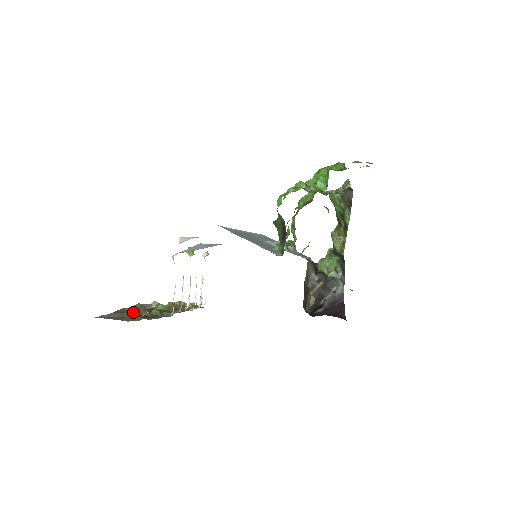
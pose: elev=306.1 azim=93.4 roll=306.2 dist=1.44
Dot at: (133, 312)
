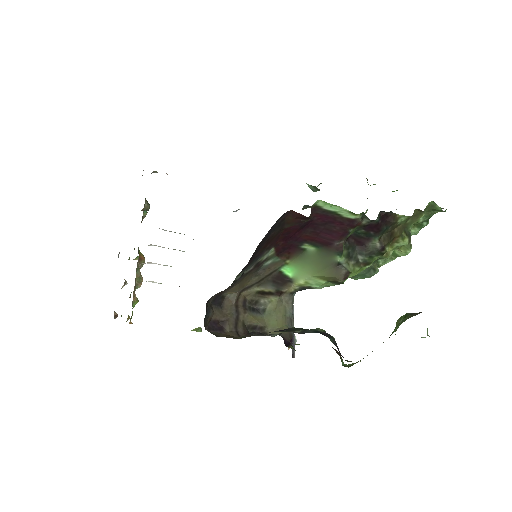
Dot at: occluded
